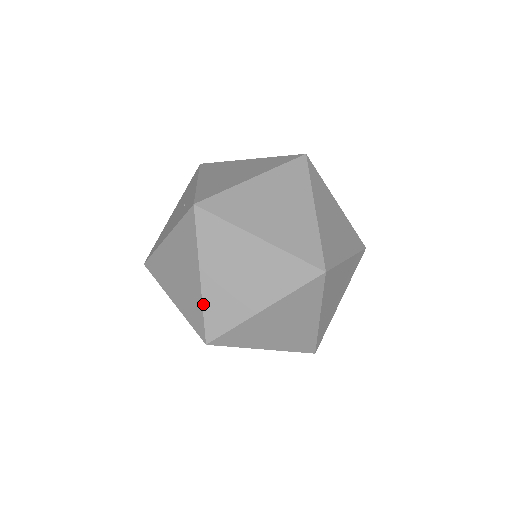
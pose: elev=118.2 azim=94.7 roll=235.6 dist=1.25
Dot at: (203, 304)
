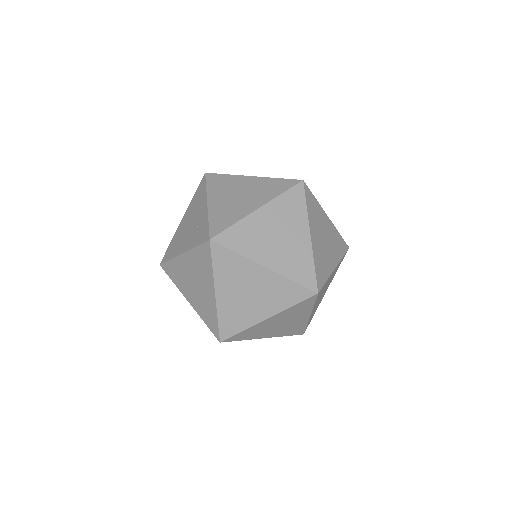
Dot at: (218, 314)
